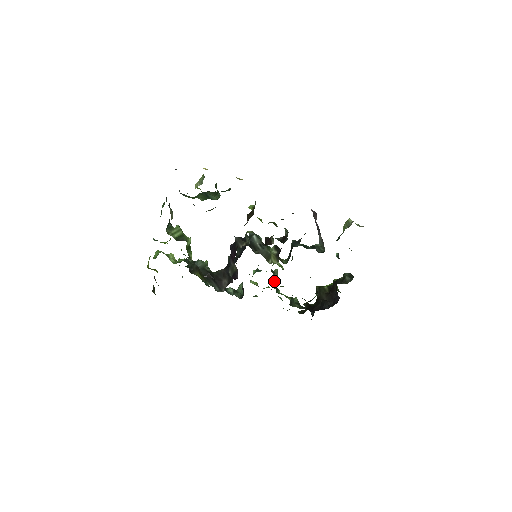
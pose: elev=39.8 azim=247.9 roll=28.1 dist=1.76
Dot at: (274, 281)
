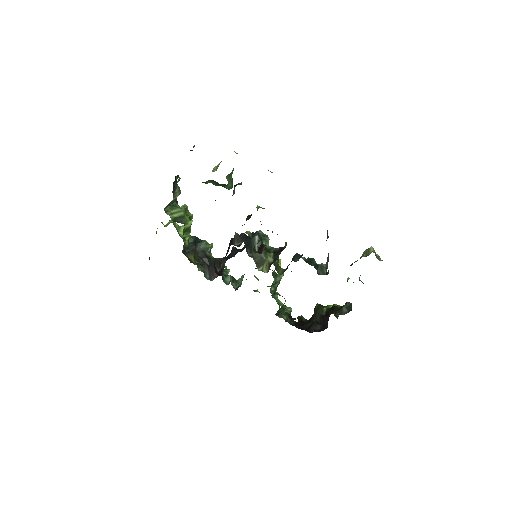
Dot at: (273, 284)
